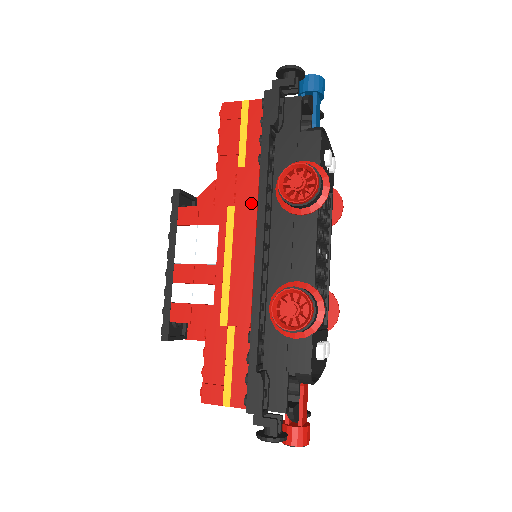
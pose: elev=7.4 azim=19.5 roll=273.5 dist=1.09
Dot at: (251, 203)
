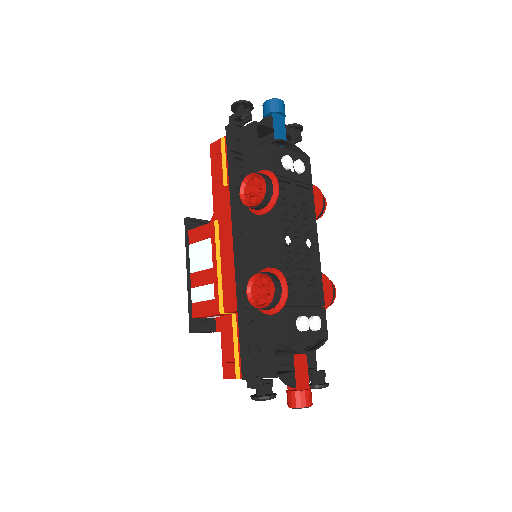
Dot at: (227, 214)
